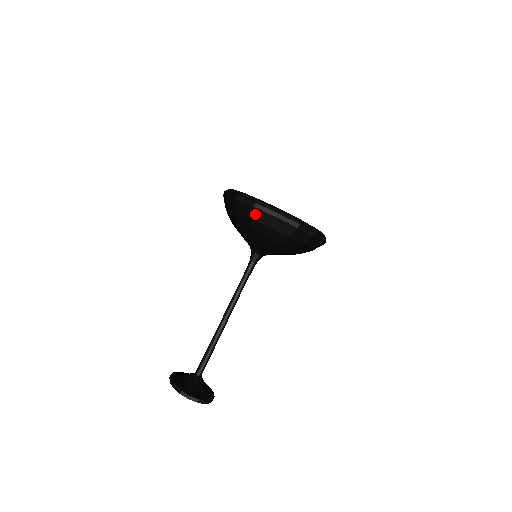
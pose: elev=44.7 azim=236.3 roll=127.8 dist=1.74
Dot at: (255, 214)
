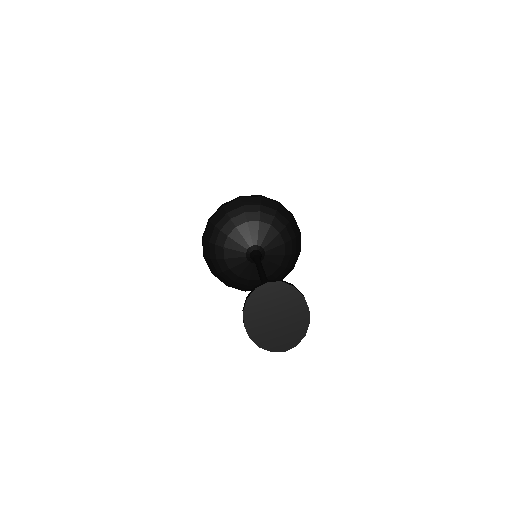
Dot at: (213, 222)
